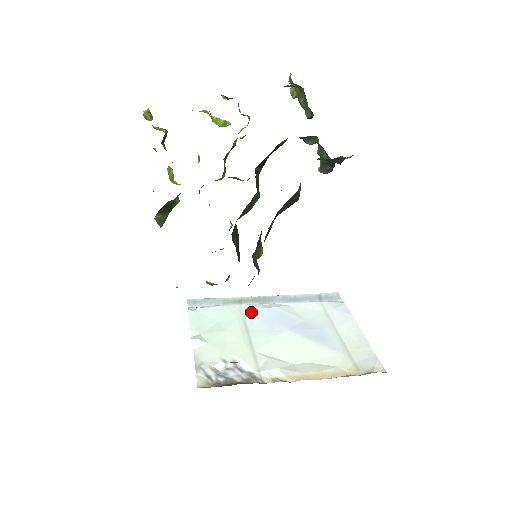
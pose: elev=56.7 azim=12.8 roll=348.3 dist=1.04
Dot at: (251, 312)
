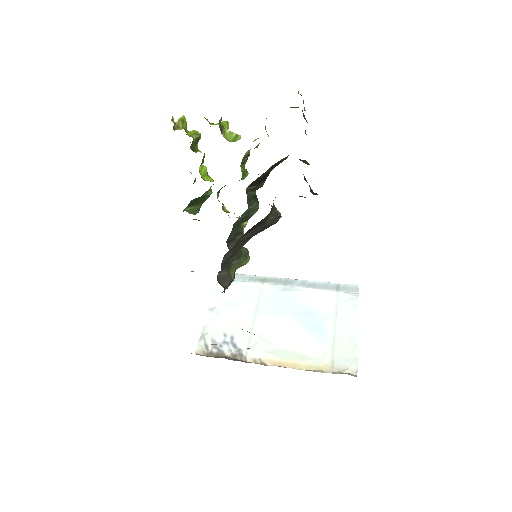
Dot at: (268, 292)
